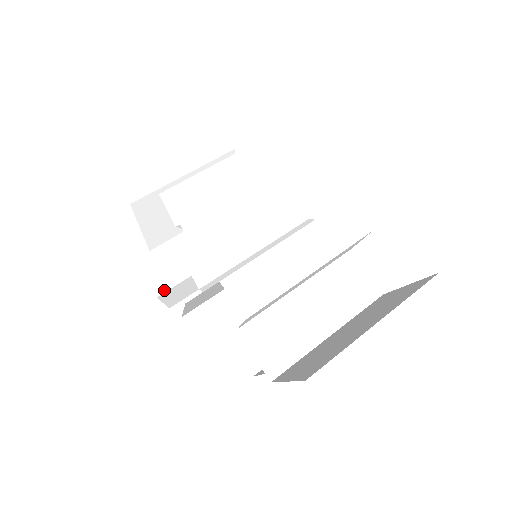
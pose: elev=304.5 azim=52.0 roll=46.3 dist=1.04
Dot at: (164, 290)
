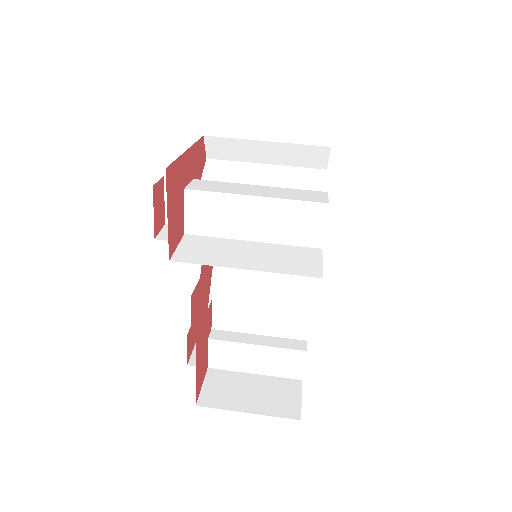
Dot at: occluded
